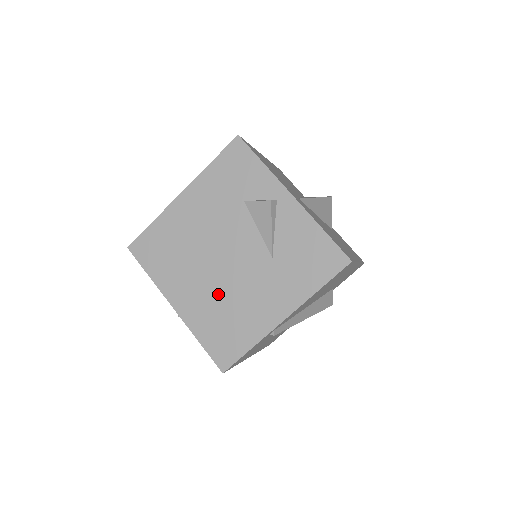
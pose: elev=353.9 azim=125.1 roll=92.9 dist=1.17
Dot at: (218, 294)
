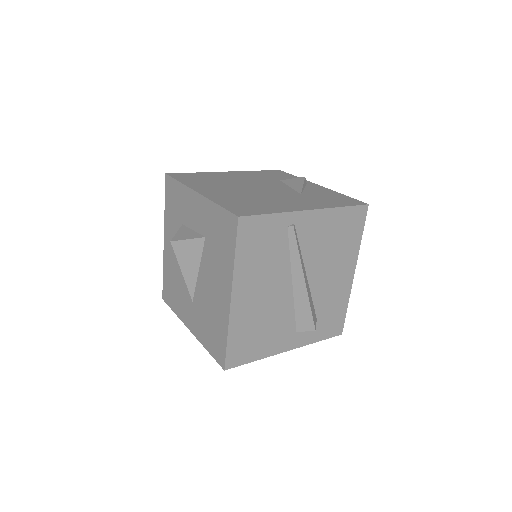
Dot at: (247, 195)
